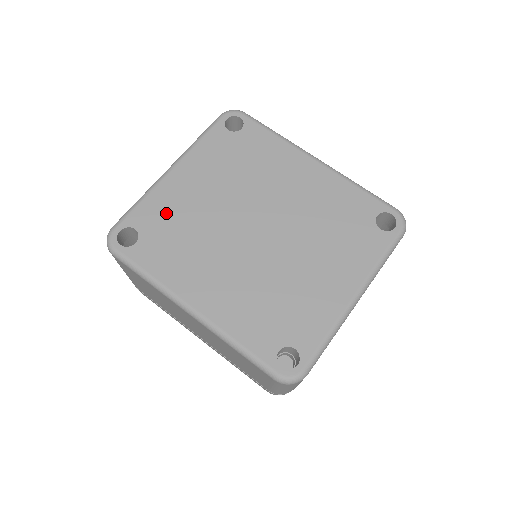
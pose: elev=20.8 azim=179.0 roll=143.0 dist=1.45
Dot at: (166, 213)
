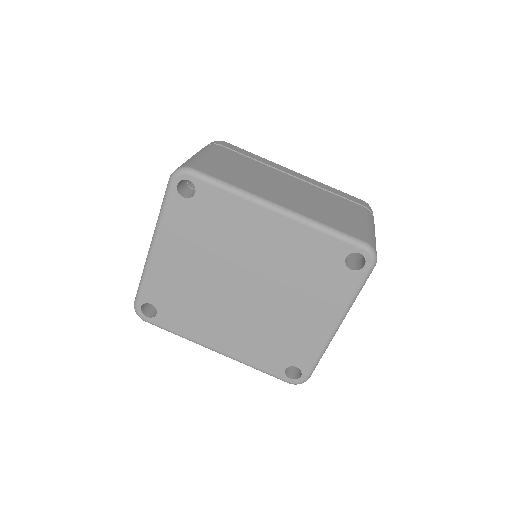
Dot at: (167, 288)
